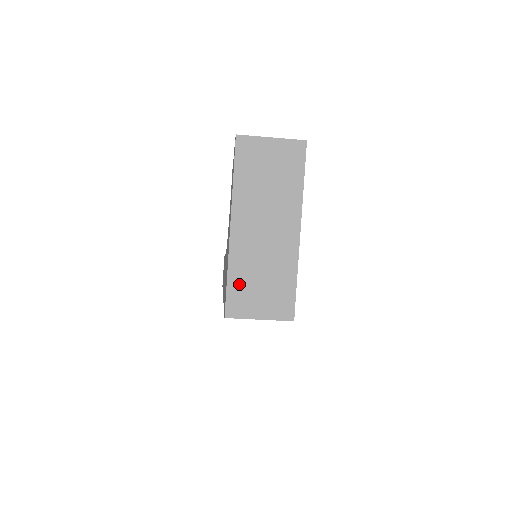
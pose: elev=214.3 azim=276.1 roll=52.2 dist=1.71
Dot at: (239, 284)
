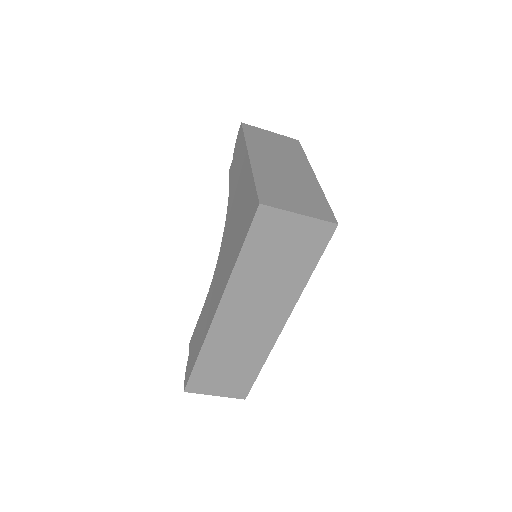
Dot at: (268, 187)
